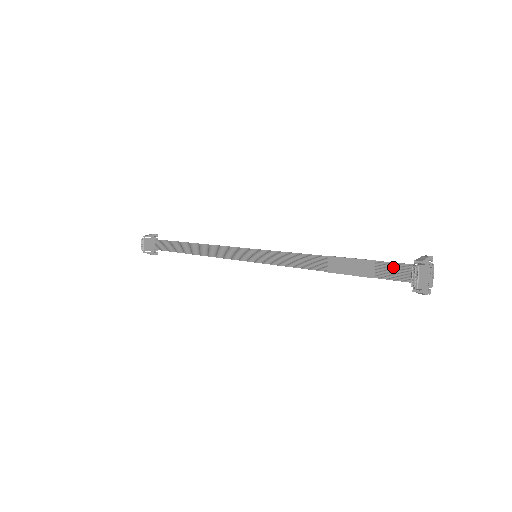
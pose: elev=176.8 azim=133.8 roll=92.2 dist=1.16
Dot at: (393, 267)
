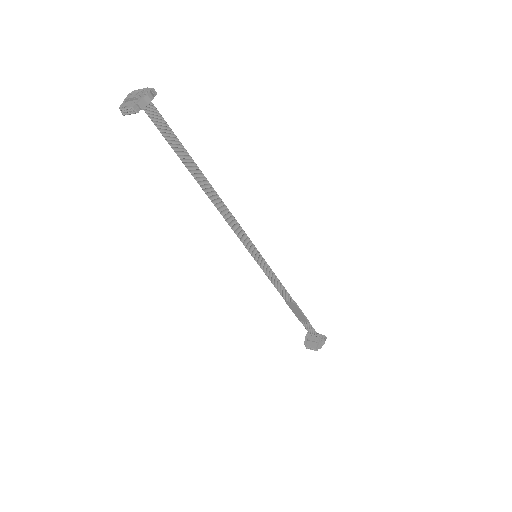
Dot at: (311, 328)
